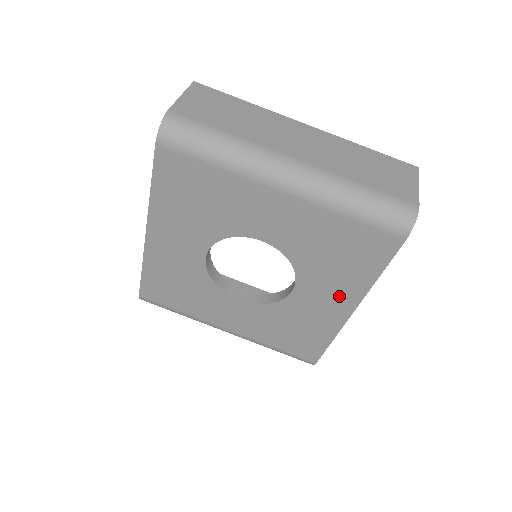
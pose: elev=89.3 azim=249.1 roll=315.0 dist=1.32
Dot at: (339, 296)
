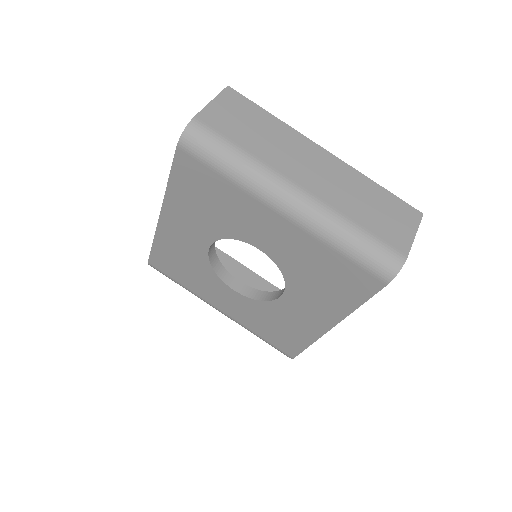
Dot at: (321, 312)
